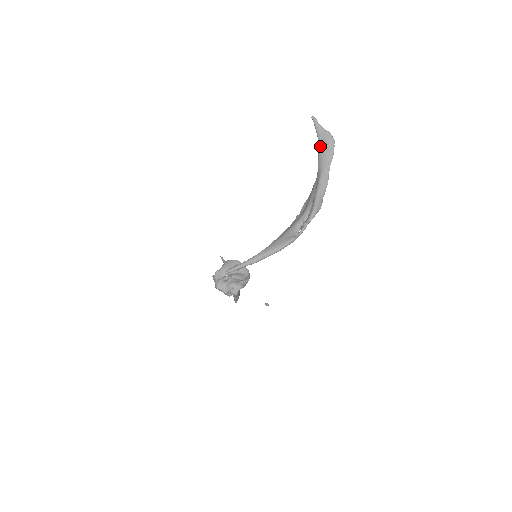
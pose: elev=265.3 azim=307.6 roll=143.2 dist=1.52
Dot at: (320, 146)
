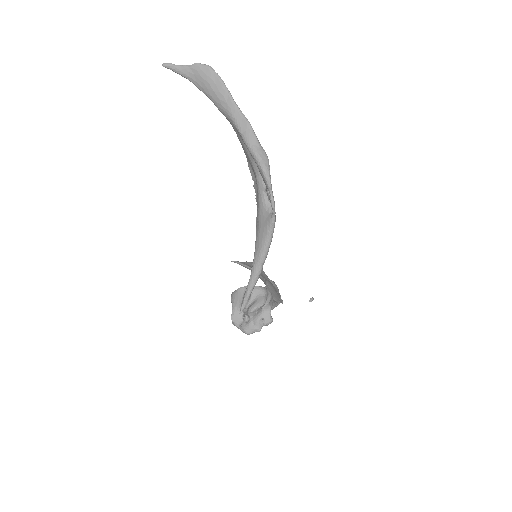
Dot at: (202, 89)
